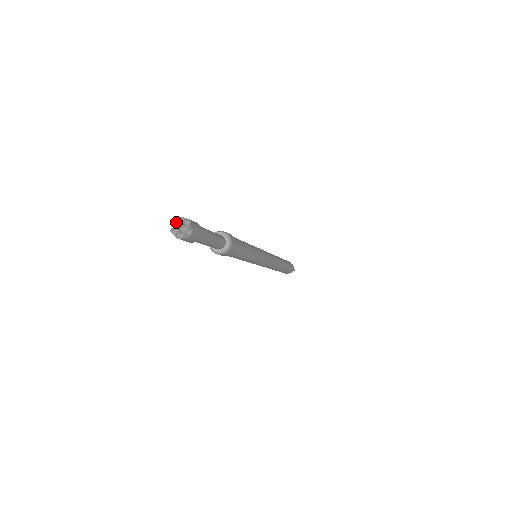
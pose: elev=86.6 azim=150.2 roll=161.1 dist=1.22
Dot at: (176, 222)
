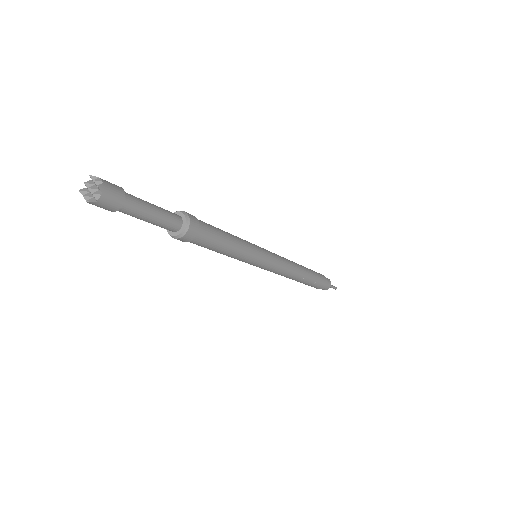
Dot at: (89, 181)
